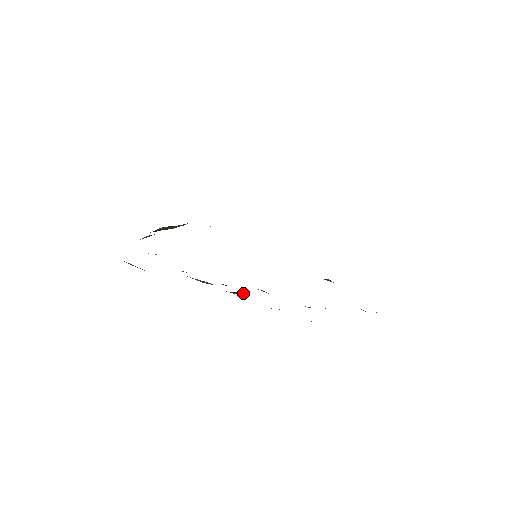
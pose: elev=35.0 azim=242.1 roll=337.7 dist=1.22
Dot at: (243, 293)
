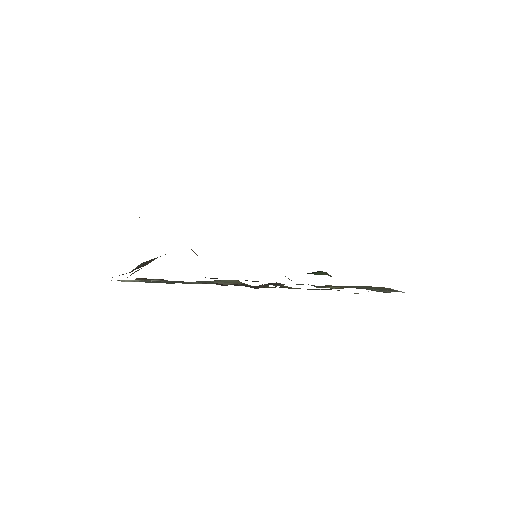
Dot at: (265, 286)
